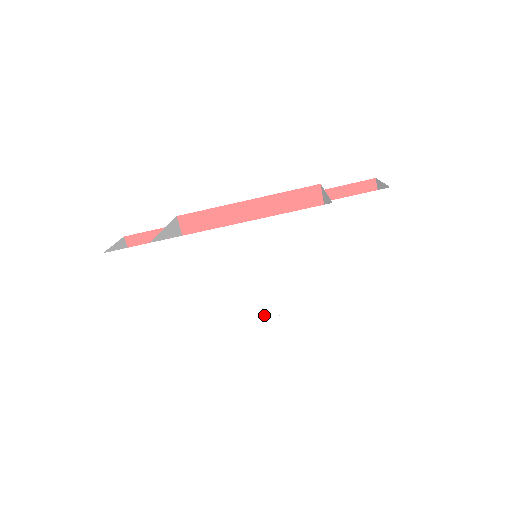
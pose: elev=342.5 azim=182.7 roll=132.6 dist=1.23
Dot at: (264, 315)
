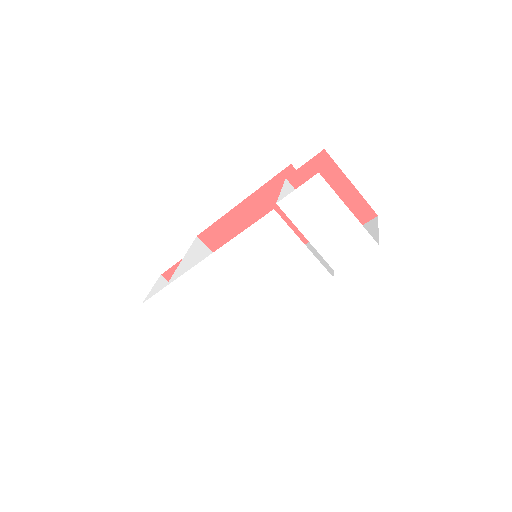
Dot at: (273, 308)
